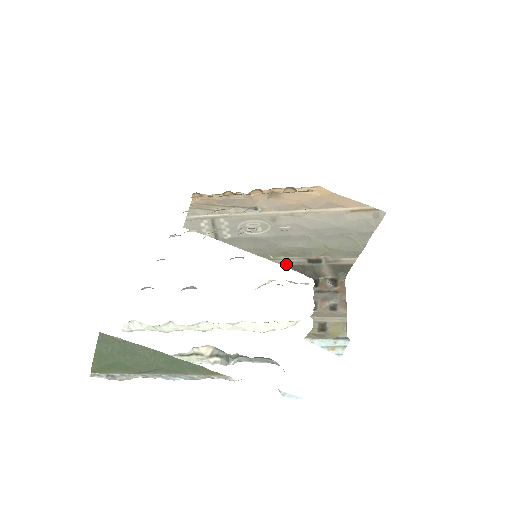
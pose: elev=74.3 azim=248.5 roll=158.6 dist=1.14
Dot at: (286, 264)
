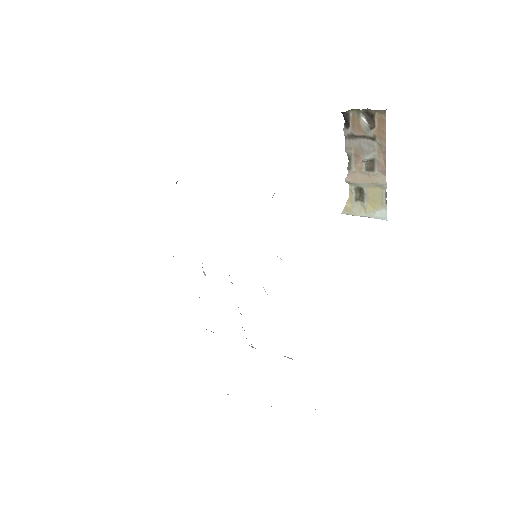
Dot at: occluded
